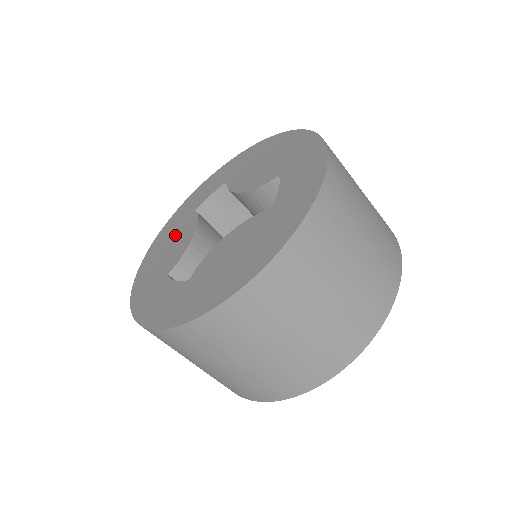
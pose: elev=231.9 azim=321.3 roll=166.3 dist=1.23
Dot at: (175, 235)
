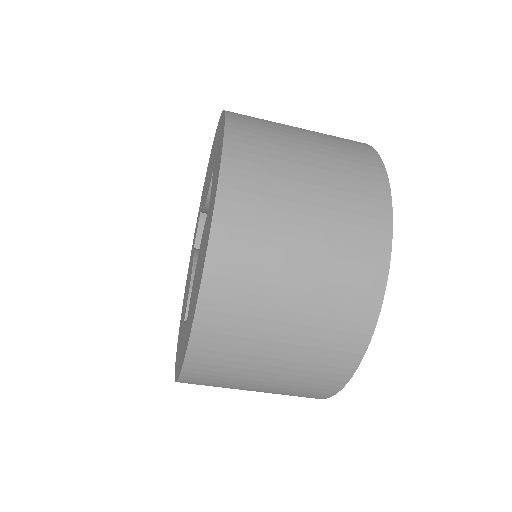
Dot at: (188, 280)
